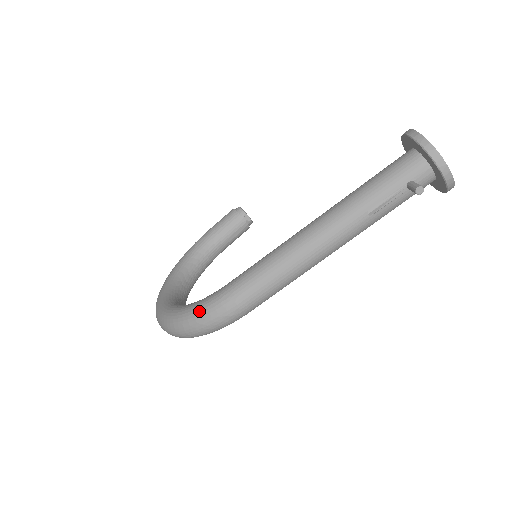
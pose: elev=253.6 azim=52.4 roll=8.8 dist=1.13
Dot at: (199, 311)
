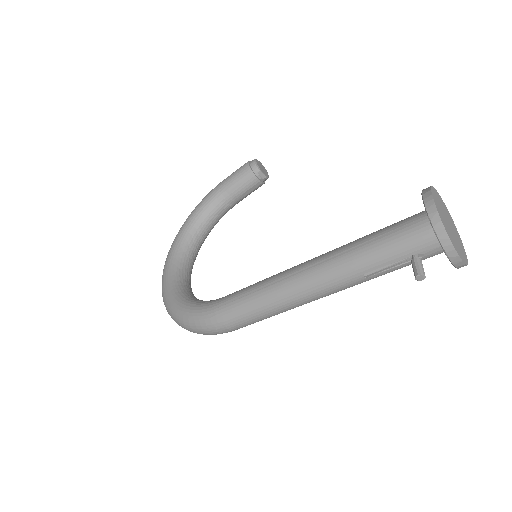
Dot at: (192, 320)
